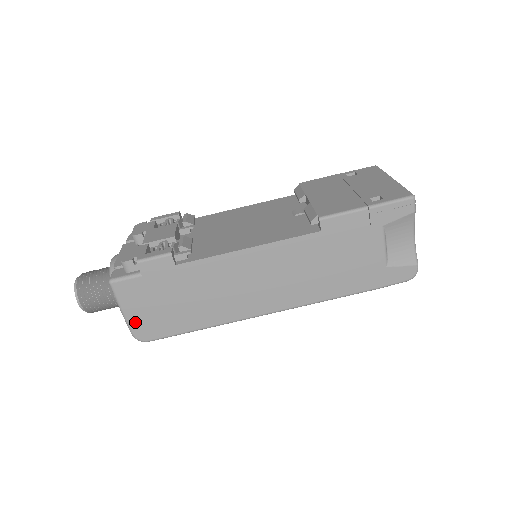
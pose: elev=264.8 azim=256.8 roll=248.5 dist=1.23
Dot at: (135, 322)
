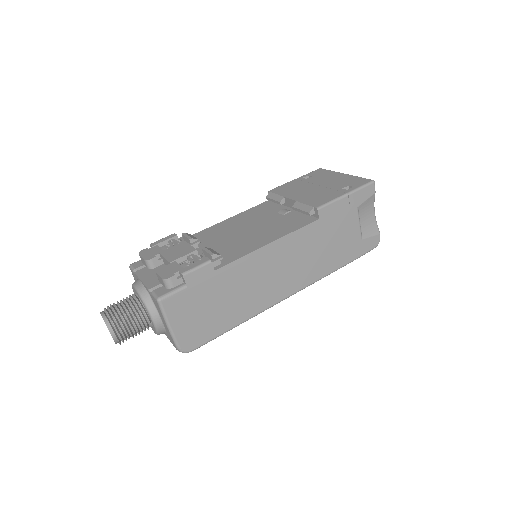
Dot at: (181, 335)
